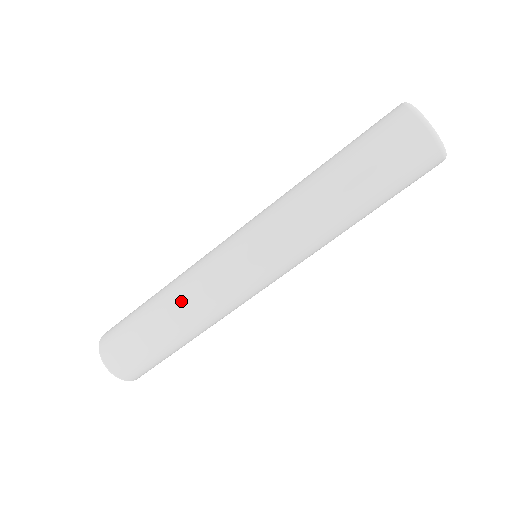
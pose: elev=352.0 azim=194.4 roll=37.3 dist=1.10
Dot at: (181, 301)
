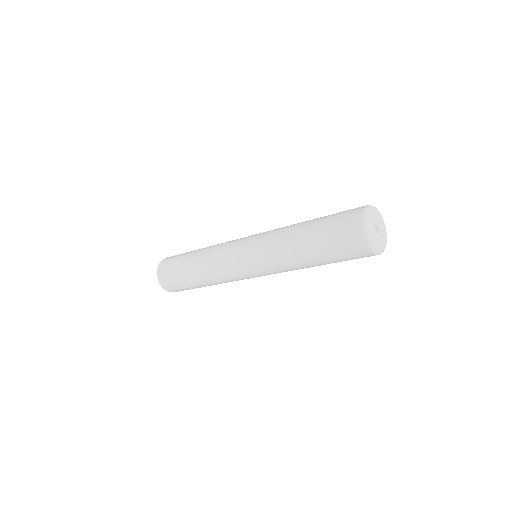
Dot at: (203, 262)
